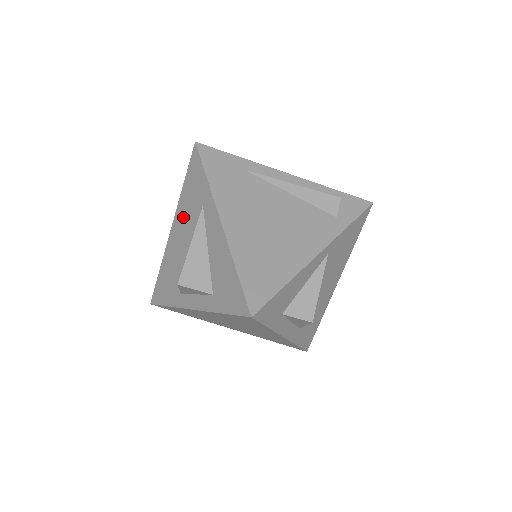
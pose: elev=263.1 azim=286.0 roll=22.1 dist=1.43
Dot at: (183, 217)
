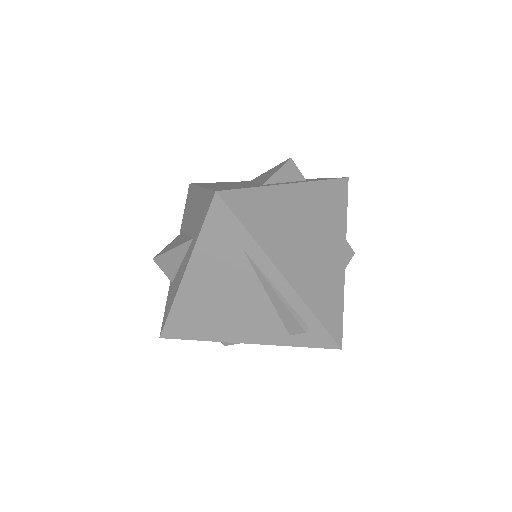
Dot at: (198, 206)
